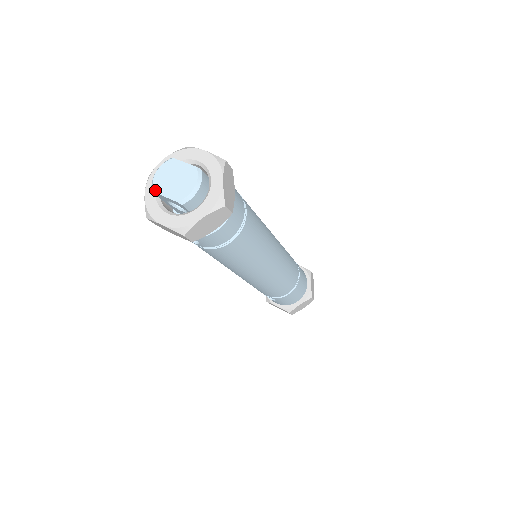
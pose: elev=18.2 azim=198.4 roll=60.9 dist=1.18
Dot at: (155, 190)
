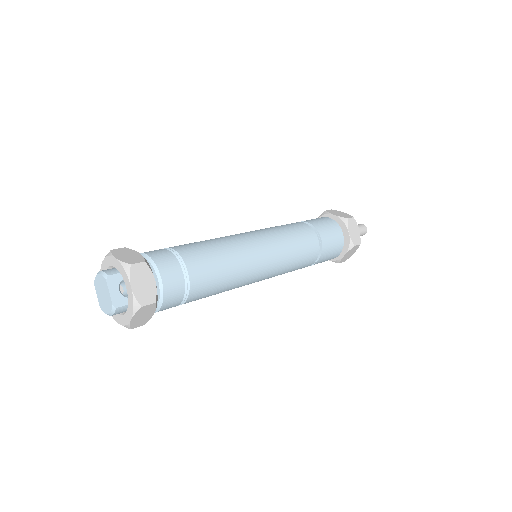
Dot at: (95, 284)
